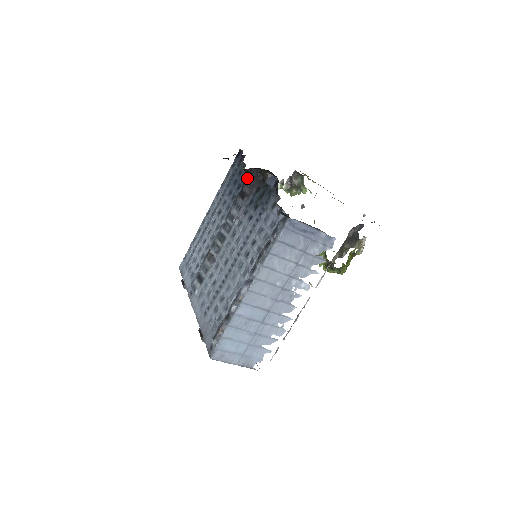
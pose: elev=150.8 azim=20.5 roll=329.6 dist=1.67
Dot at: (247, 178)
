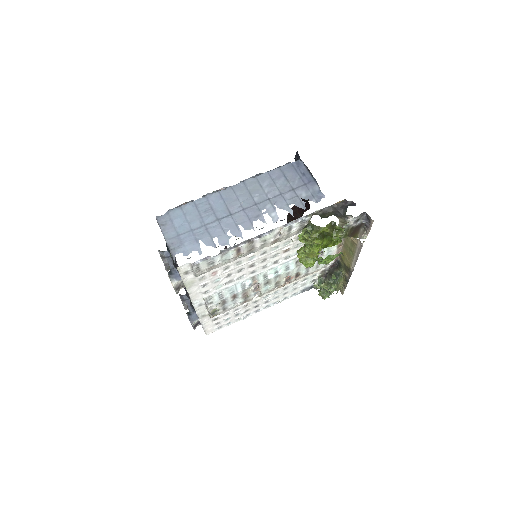
Dot at: occluded
